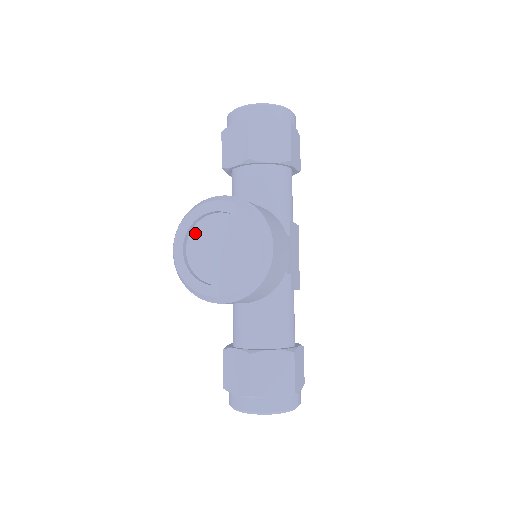
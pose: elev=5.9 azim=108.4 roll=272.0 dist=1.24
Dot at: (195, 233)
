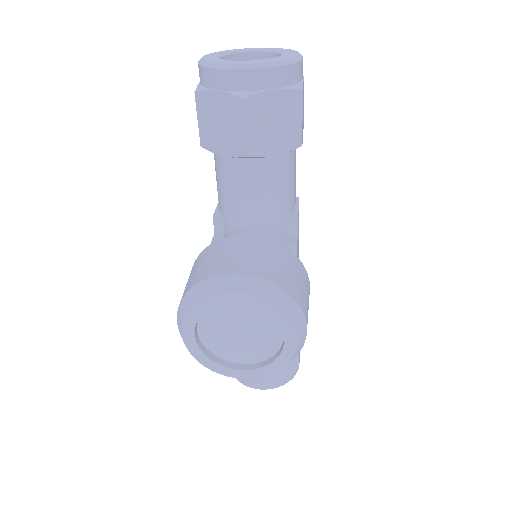
Dot at: (207, 316)
